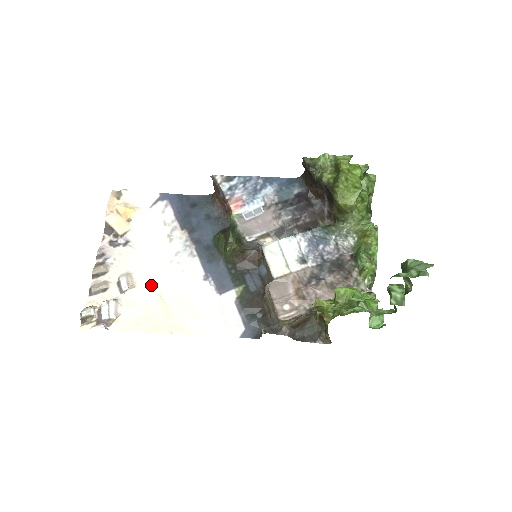
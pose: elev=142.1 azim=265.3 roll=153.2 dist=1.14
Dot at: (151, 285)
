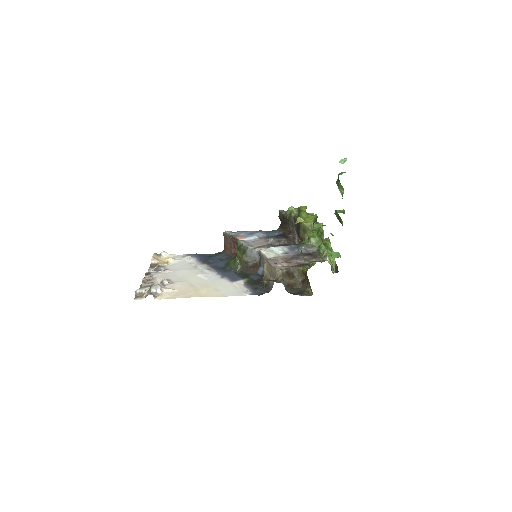
Dot at: (184, 282)
